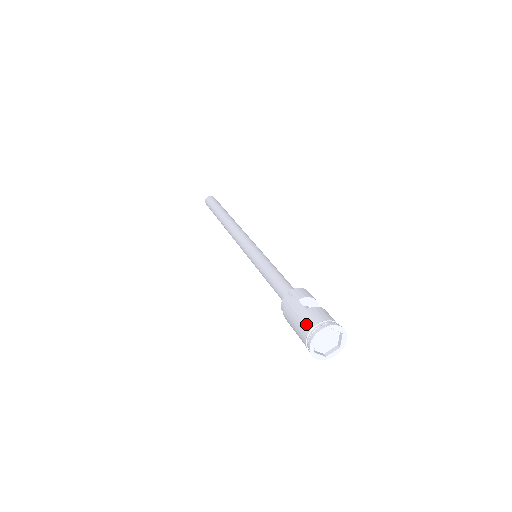
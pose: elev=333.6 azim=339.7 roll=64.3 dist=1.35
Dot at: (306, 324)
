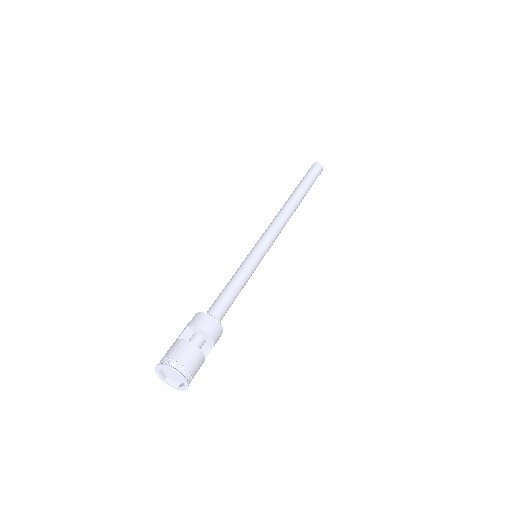
Dot at: (166, 353)
